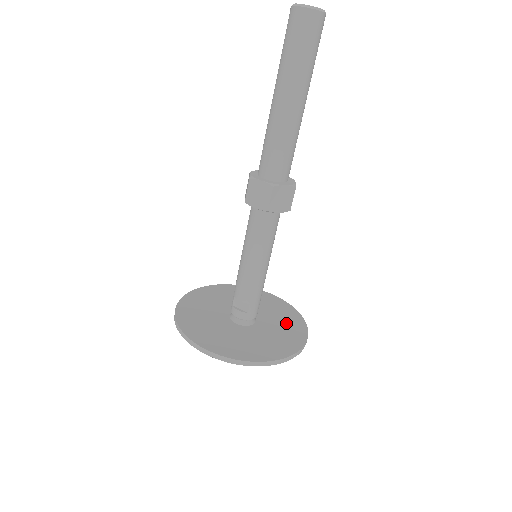
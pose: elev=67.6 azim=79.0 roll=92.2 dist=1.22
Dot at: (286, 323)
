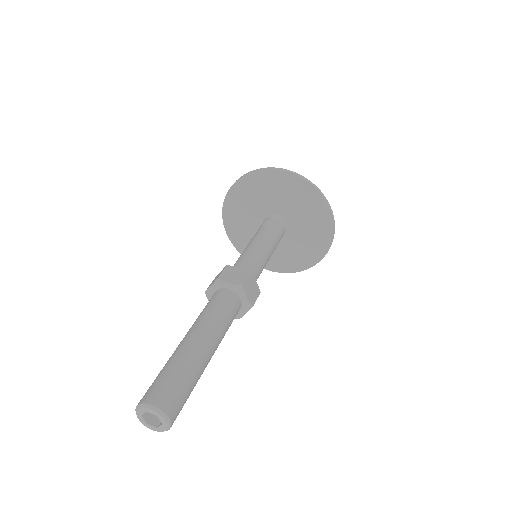
Dot at: (310, 213)
